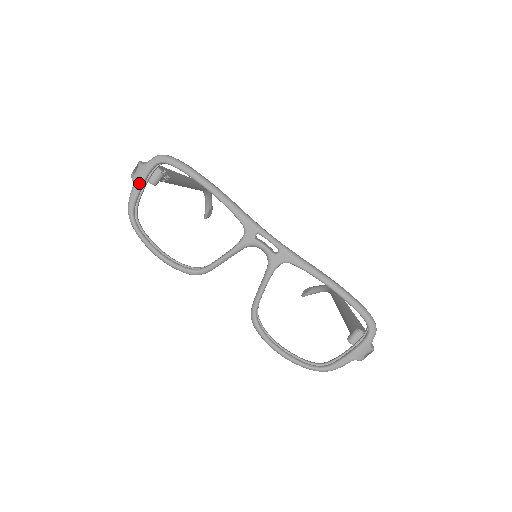
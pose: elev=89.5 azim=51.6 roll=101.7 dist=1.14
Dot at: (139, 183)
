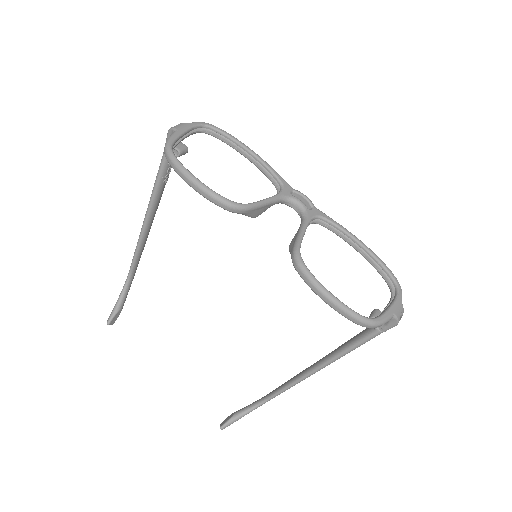
Dot at: (183, 130)
